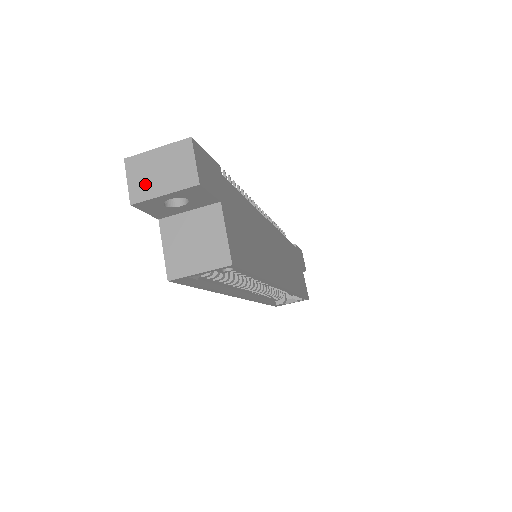
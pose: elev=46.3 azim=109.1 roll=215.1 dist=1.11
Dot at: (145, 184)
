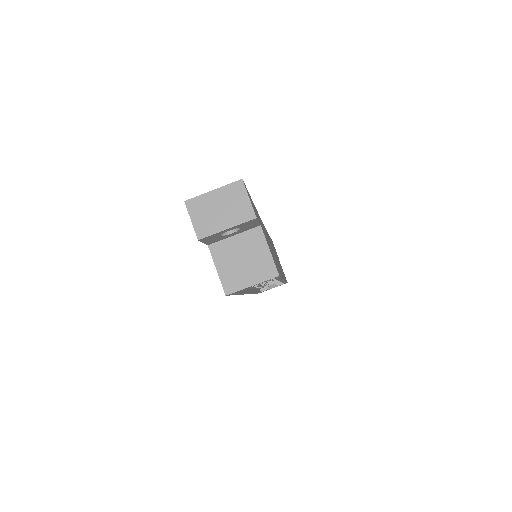
Dot at: (208, 221)
